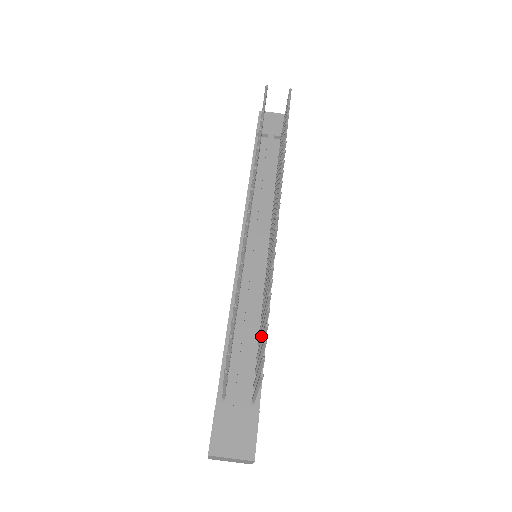
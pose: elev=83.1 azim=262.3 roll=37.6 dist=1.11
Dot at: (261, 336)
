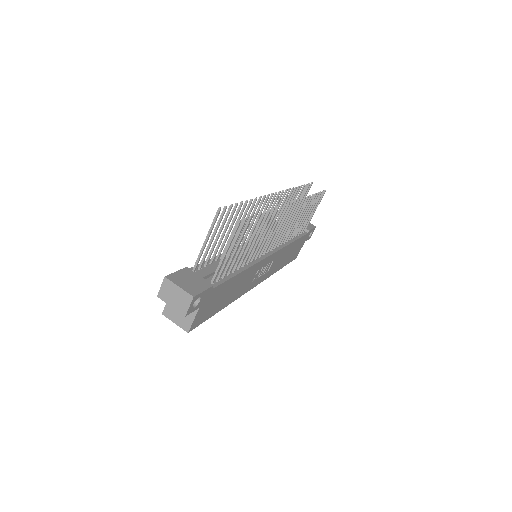
Dot at: (241, 254)
